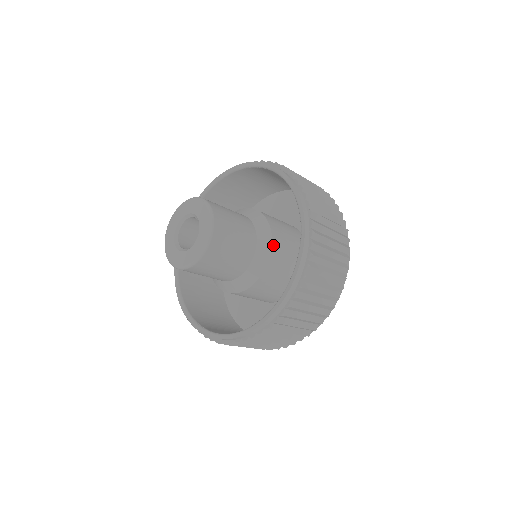
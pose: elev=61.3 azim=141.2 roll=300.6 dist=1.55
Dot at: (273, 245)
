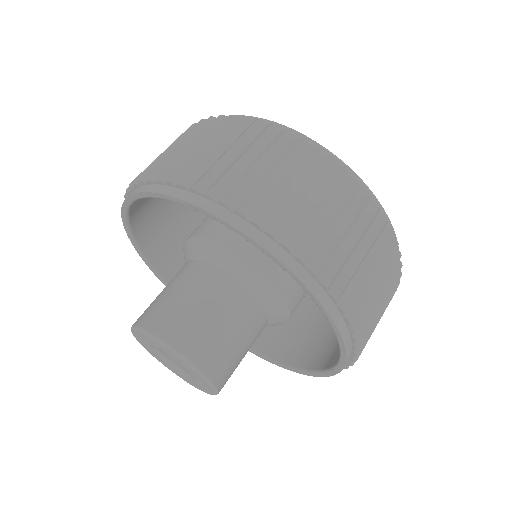
Dot at: (286, 297)
